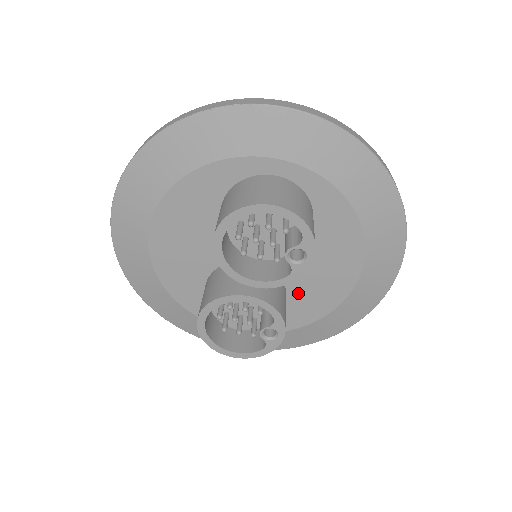
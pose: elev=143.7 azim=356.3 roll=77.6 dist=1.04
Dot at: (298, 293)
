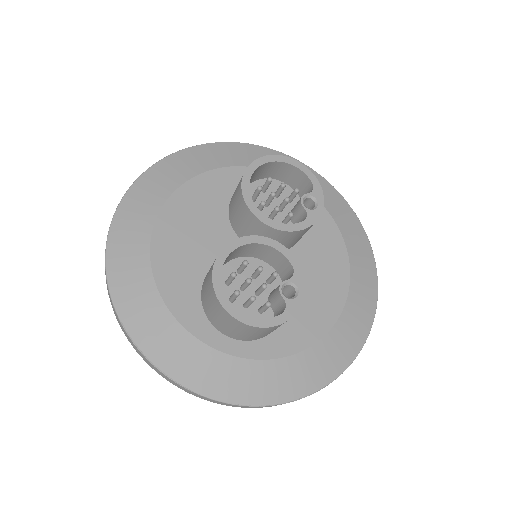
Dot at: occluded
